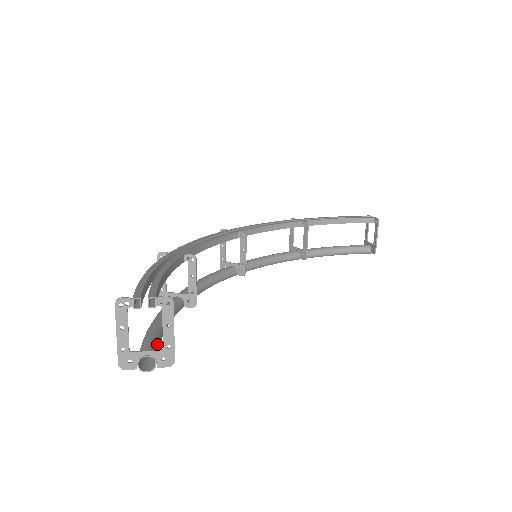
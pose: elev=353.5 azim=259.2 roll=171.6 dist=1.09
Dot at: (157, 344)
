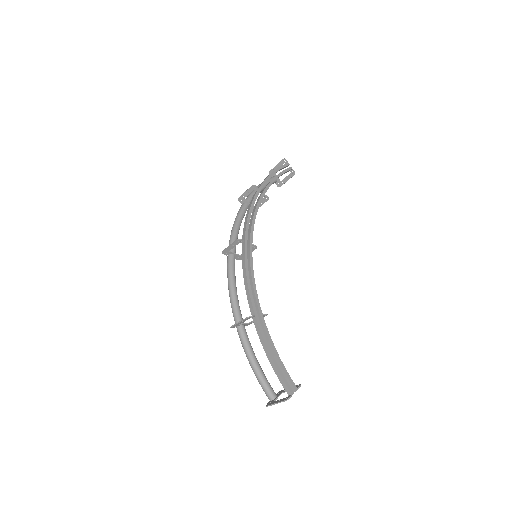
Dot at: (269, 383)
